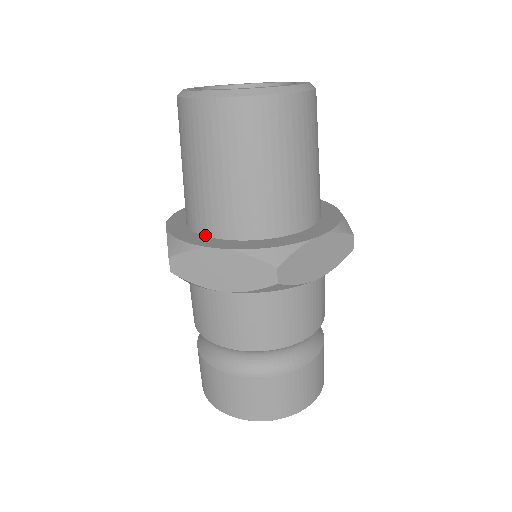
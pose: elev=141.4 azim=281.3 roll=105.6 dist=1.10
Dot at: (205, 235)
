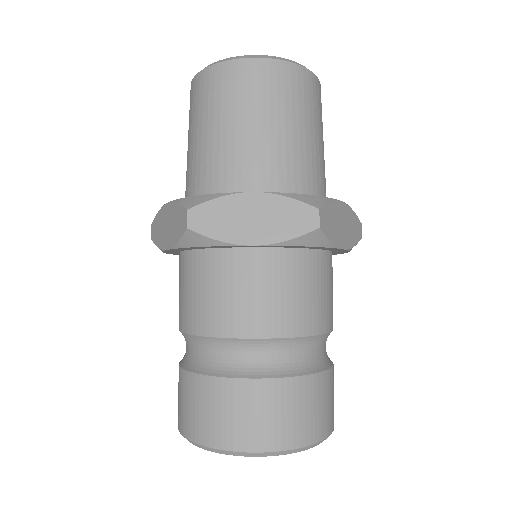
Dot at: occluded
